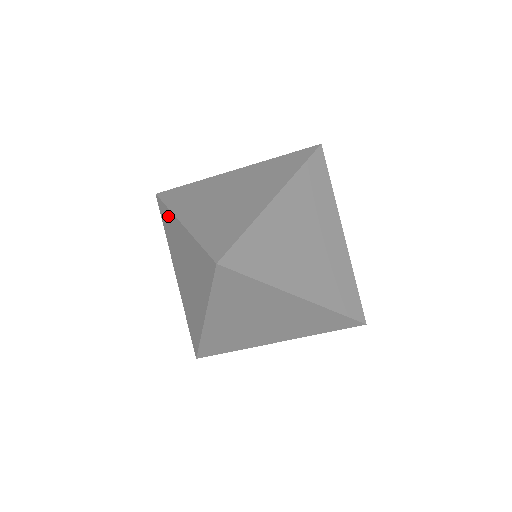
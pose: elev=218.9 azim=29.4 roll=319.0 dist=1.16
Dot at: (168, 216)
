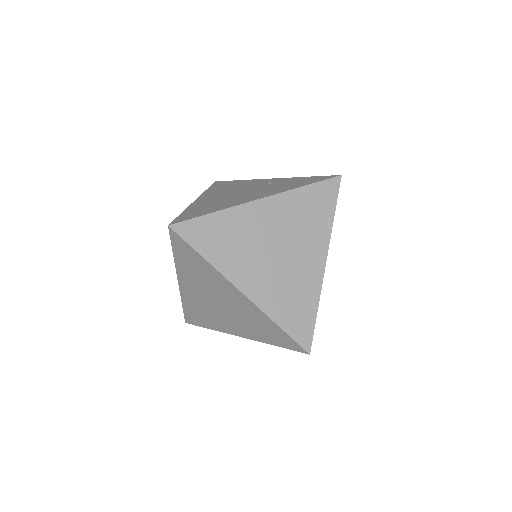
Dot at: (202, 263)
